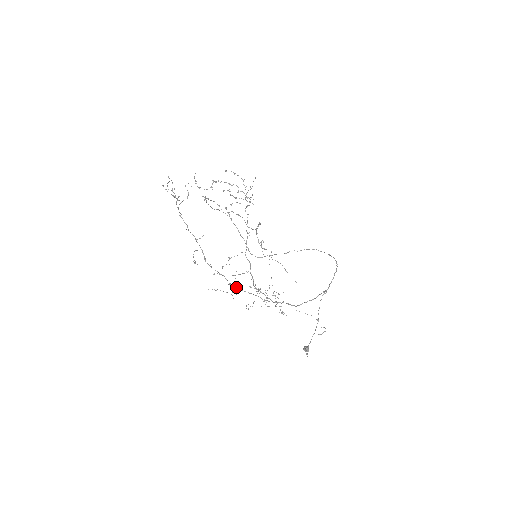
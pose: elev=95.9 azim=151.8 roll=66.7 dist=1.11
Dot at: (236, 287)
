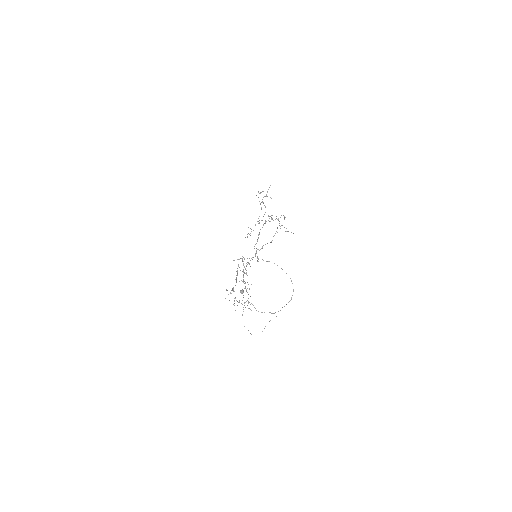
Dot at: (237, 301)
